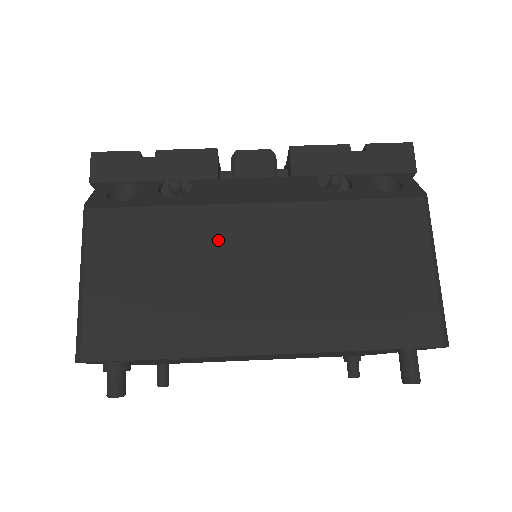
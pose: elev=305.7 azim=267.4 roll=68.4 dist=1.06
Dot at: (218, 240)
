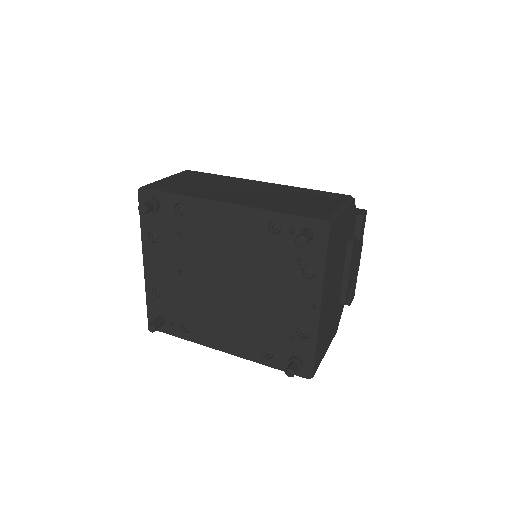
Dot at: (235, 183)
